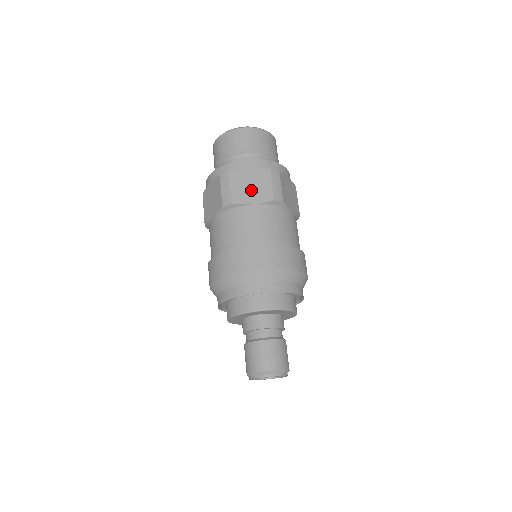
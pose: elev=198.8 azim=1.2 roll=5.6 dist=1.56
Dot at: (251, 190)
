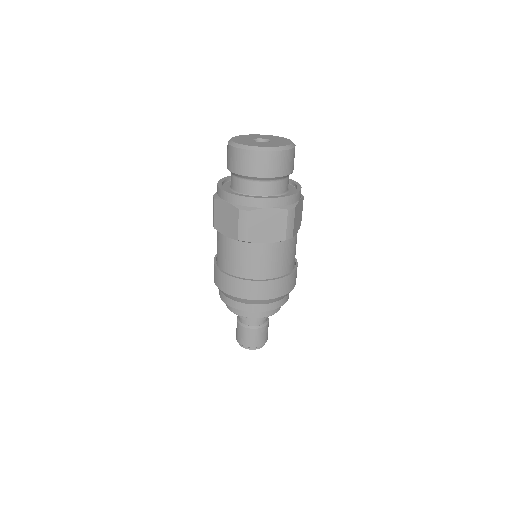
Dot at: (225, 223)
